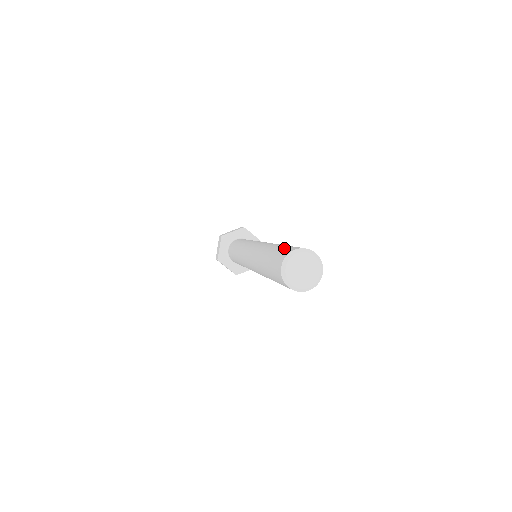
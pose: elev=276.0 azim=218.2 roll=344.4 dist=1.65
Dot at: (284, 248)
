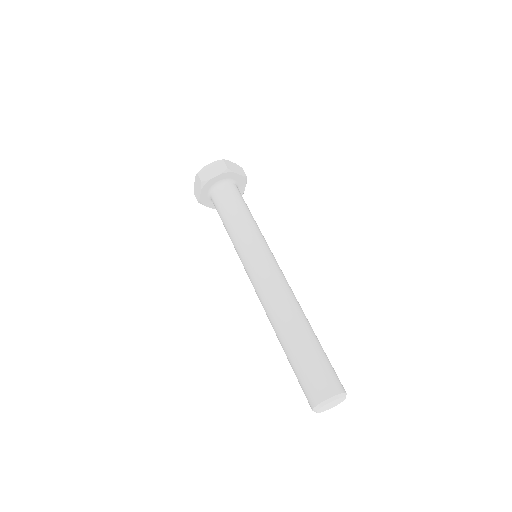
Dot at: (312, 372)
